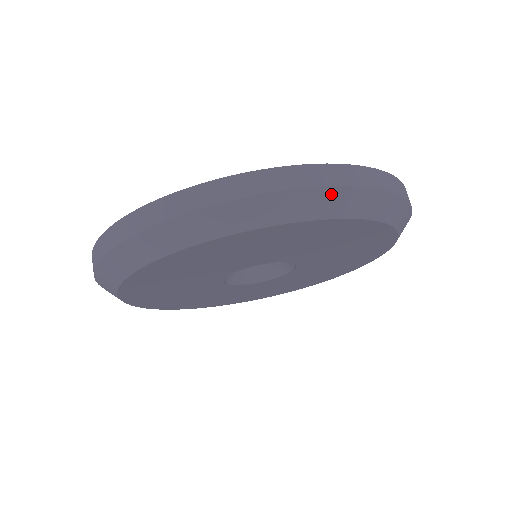
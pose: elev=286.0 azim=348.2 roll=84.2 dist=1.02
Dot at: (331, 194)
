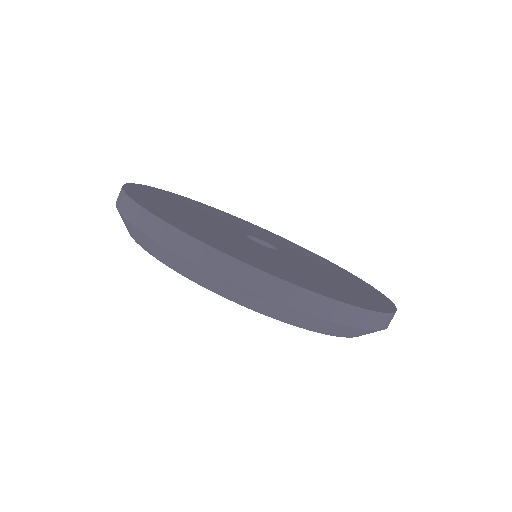
Dot at: (174, 257)
